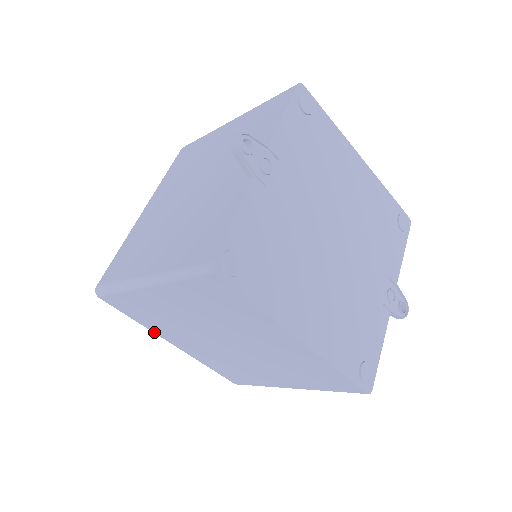
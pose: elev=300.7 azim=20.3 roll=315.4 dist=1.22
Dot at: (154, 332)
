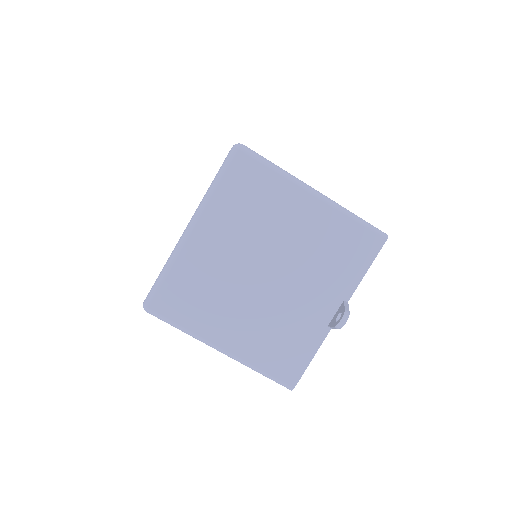
Dot at: occluded
